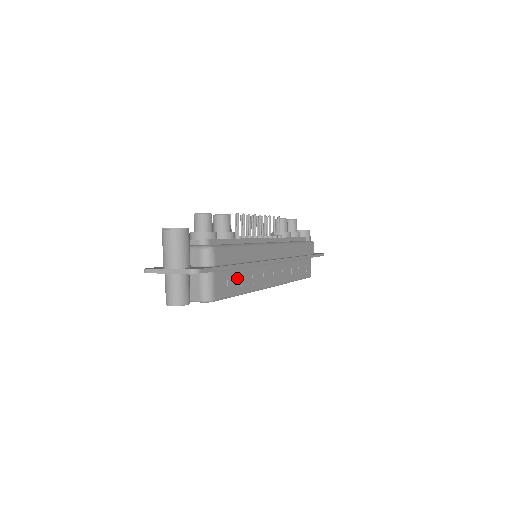
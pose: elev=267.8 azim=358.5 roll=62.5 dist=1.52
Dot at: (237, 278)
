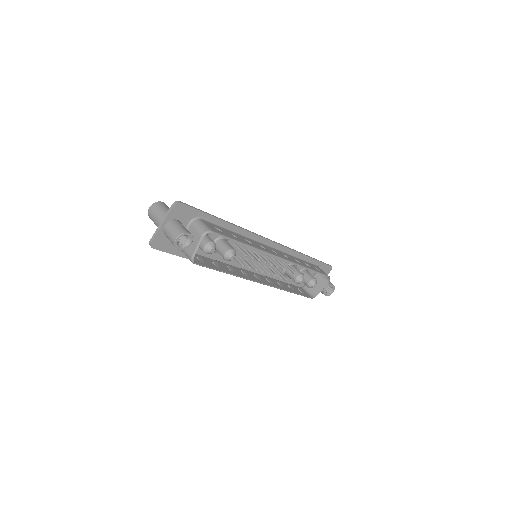
Dot at: (230, 234)
